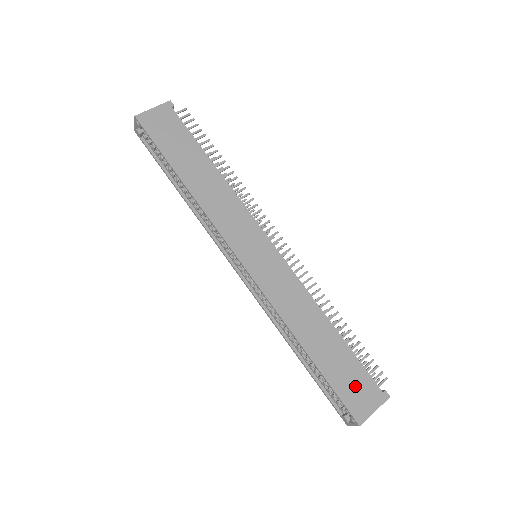
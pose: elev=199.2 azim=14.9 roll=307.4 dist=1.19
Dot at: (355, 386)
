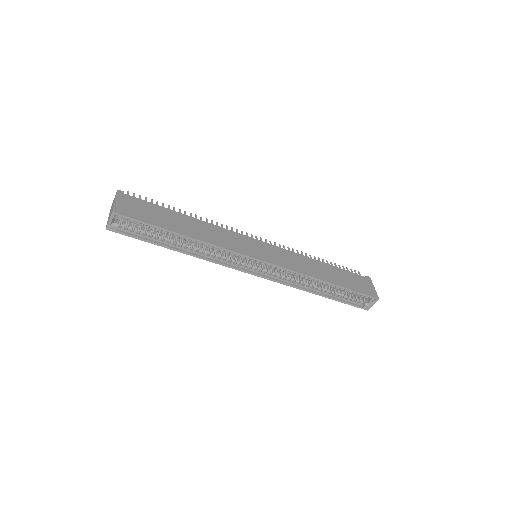
Dot at: (359, 283)
